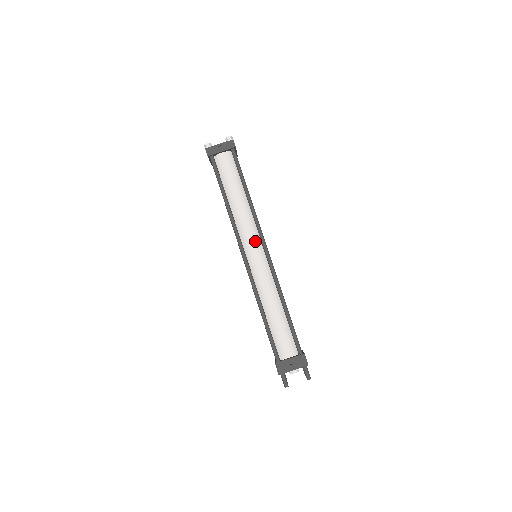
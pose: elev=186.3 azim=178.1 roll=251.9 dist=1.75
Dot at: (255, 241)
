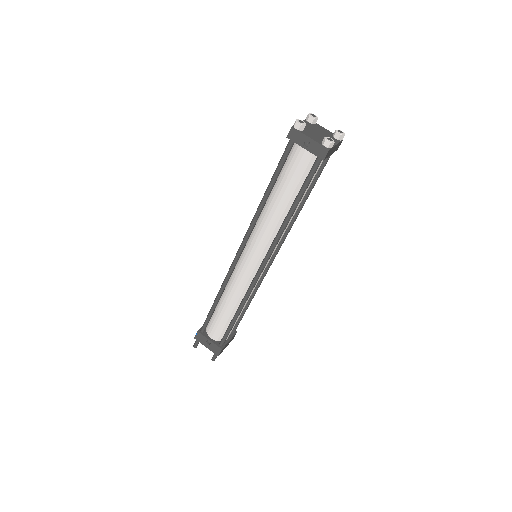
Dot at: (259, 253)
